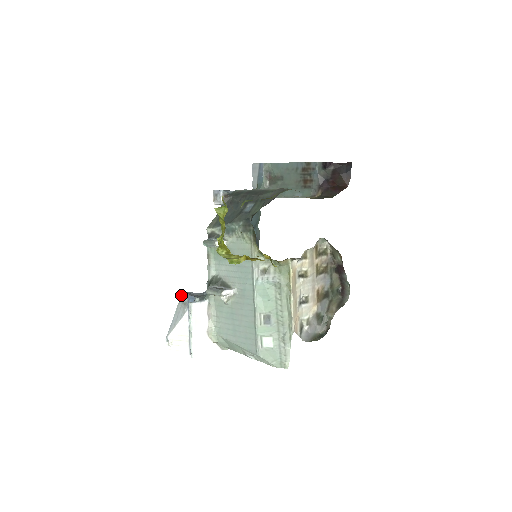
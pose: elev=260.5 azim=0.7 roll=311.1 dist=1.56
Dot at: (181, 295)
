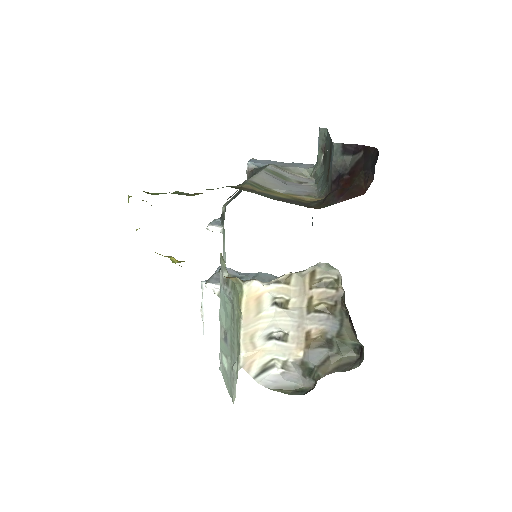
Dot at: (217, 268)
